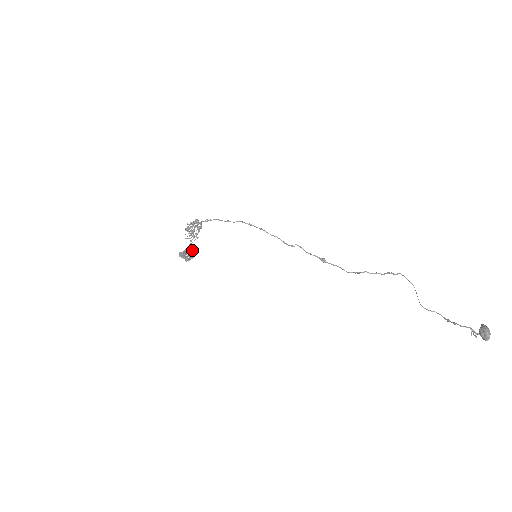
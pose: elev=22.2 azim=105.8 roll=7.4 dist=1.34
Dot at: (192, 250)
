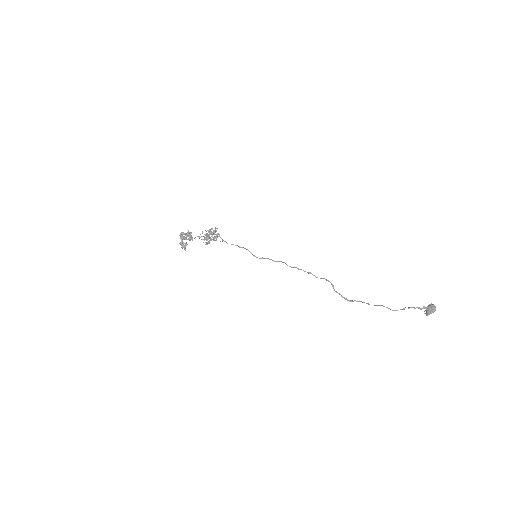
Dot at: (187, 244)
